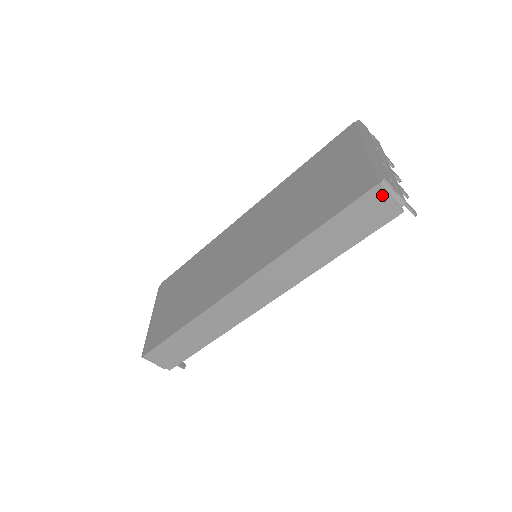
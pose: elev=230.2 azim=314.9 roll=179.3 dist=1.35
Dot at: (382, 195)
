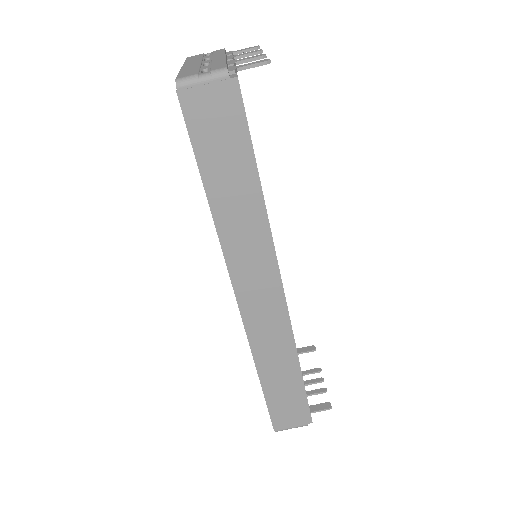
Dot at: (196, 93)
